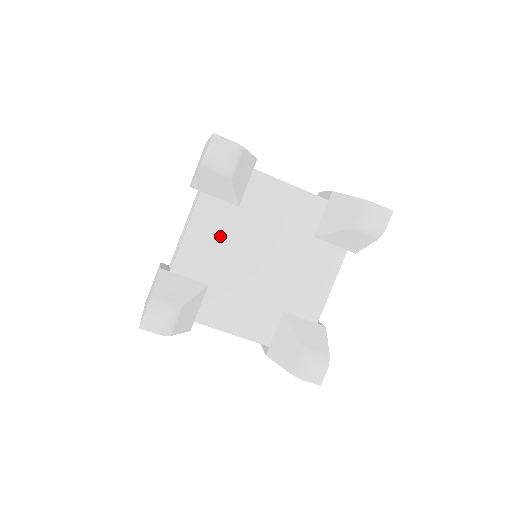
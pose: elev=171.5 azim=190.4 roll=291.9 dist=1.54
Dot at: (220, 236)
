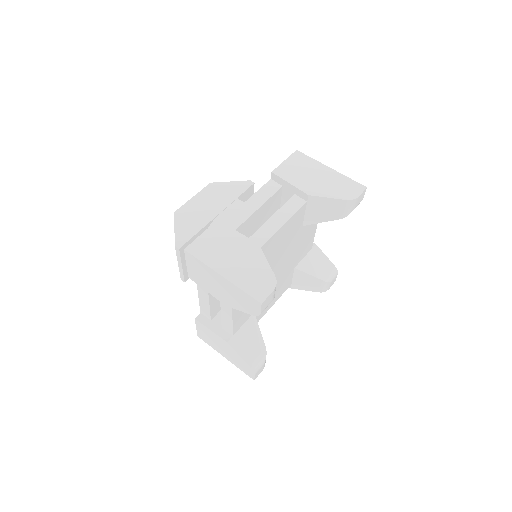
Dot at: occluded
